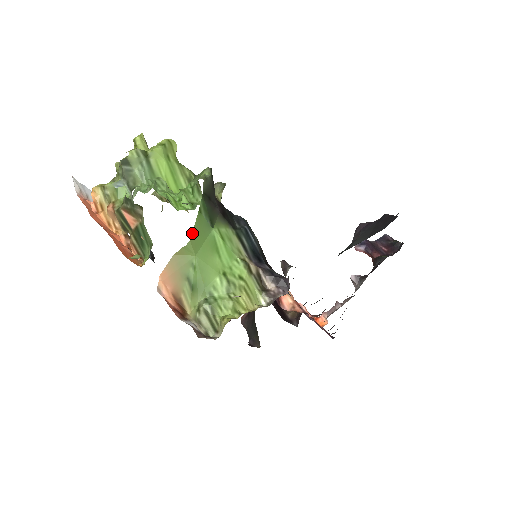
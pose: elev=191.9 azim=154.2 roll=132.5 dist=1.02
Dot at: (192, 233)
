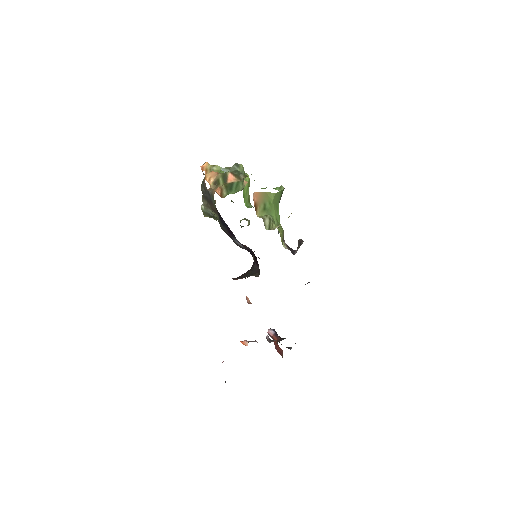
Dot at: (277, 192)
